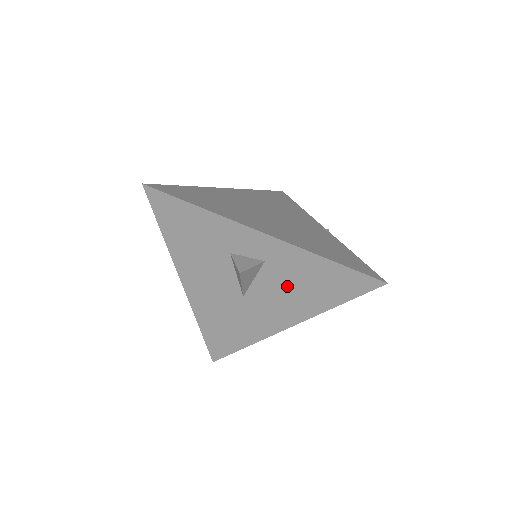
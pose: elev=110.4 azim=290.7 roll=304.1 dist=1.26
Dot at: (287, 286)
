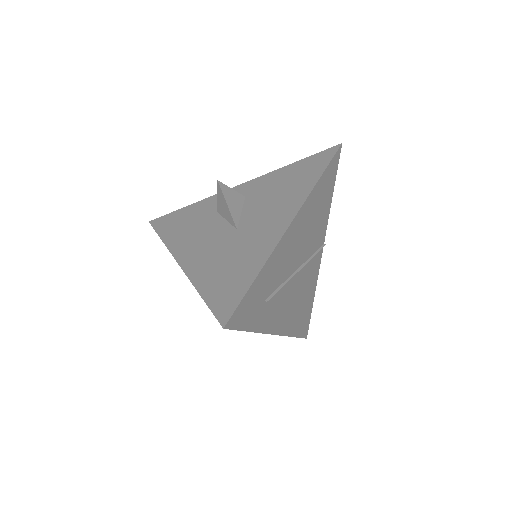
Dot at: (271, 196)
